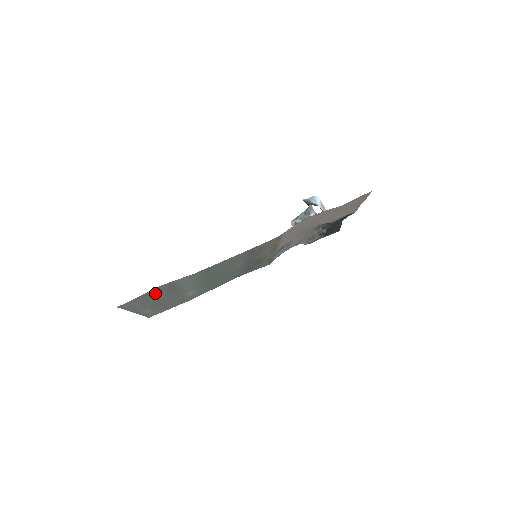
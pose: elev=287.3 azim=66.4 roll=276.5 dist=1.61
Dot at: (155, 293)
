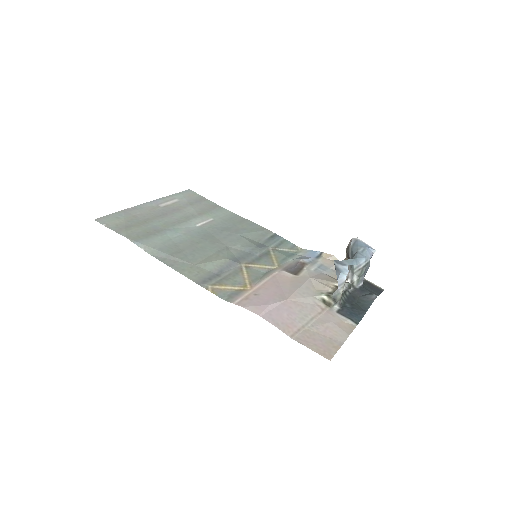
Dot at: (134, 227)
